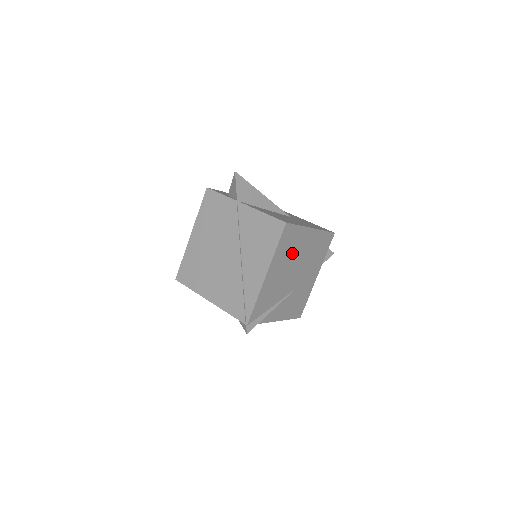
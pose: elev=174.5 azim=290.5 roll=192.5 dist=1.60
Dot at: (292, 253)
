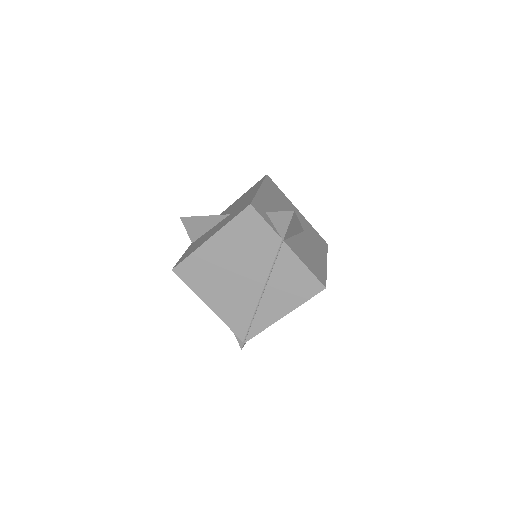
Dot at: occluded
